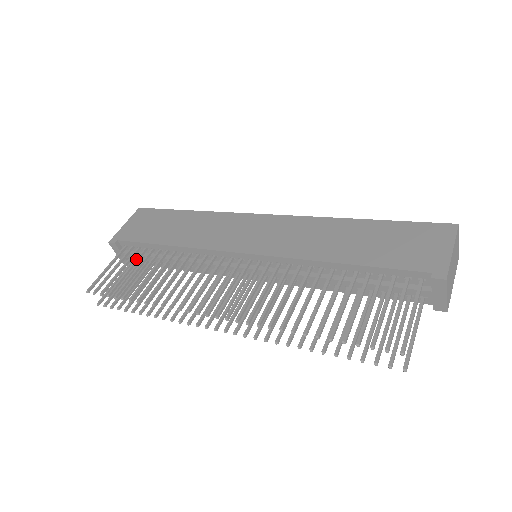
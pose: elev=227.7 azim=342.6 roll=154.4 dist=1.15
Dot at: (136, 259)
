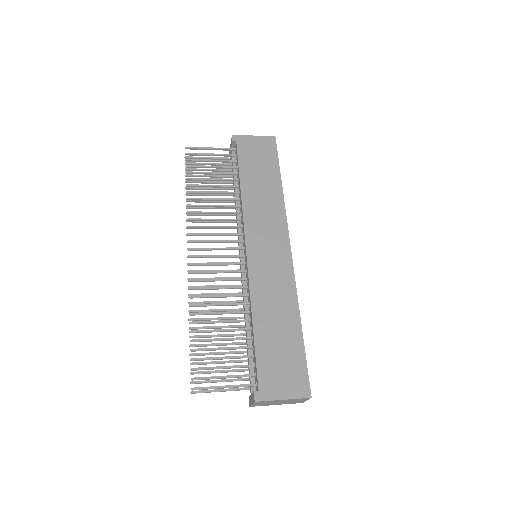
Dot at: (224, 166)
